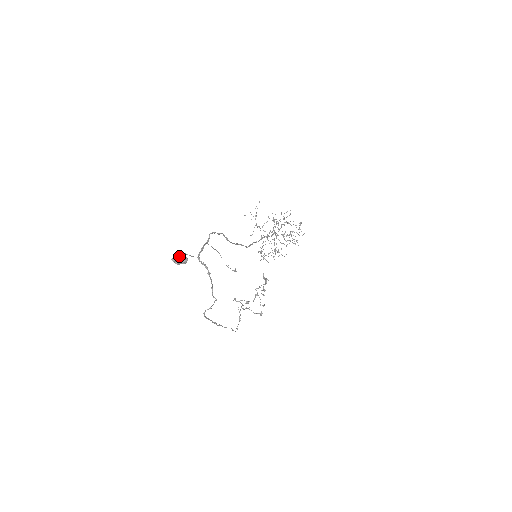
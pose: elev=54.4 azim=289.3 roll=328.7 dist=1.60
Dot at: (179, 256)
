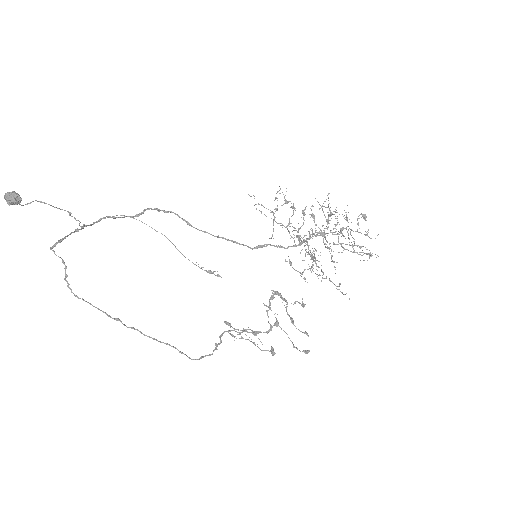
Dot at: (7, 192)
